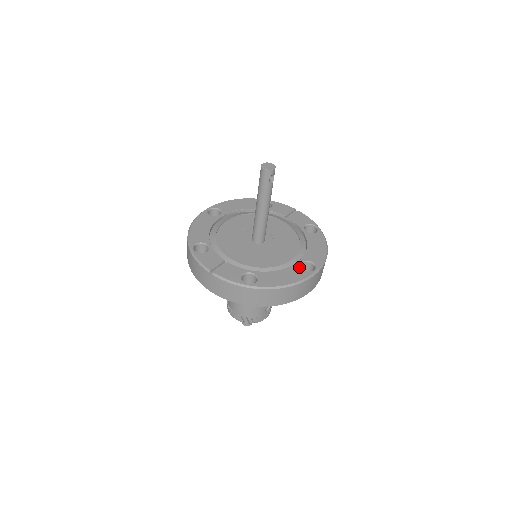
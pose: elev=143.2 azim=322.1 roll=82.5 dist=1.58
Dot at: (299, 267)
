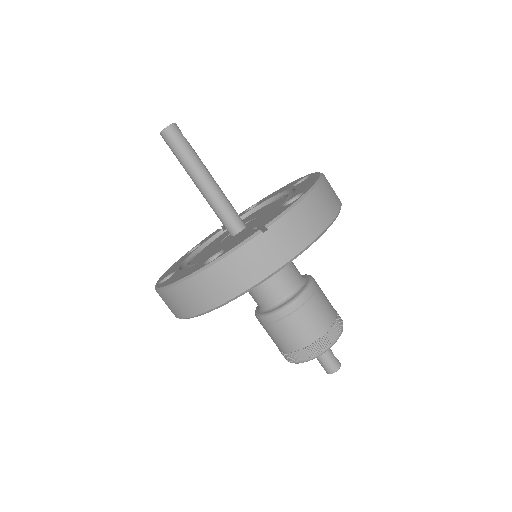
Dot at: (299, 183)
